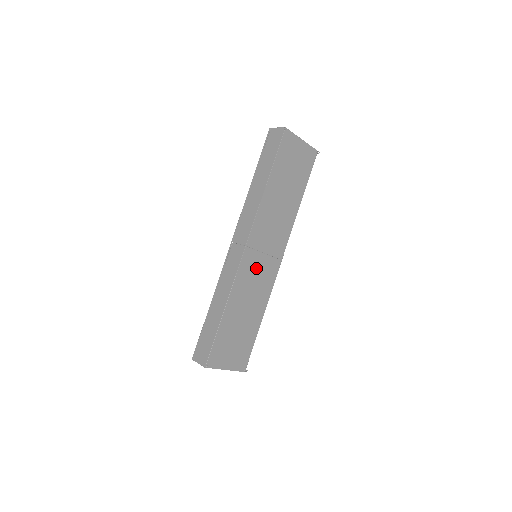
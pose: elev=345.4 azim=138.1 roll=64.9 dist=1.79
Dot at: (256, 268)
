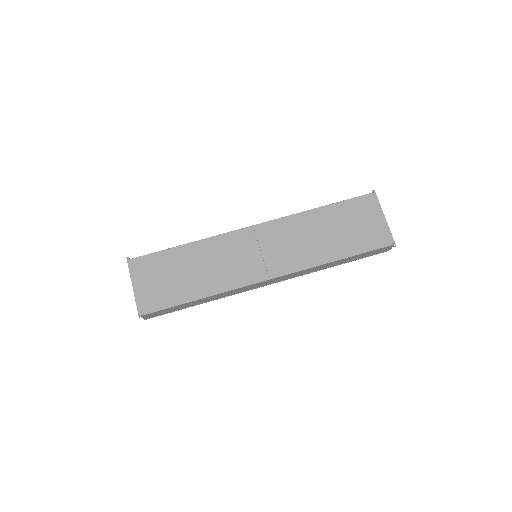
Dot at: (242, 252)
